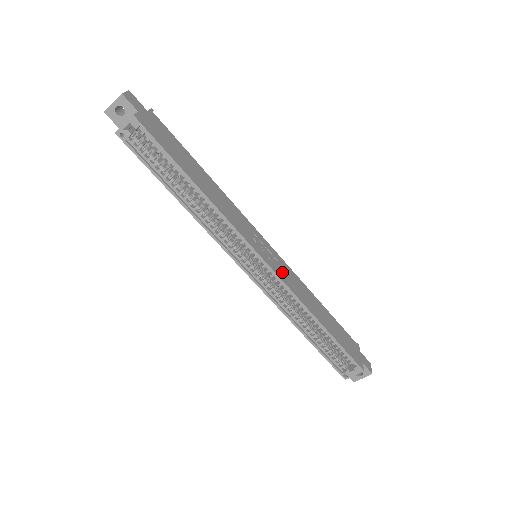
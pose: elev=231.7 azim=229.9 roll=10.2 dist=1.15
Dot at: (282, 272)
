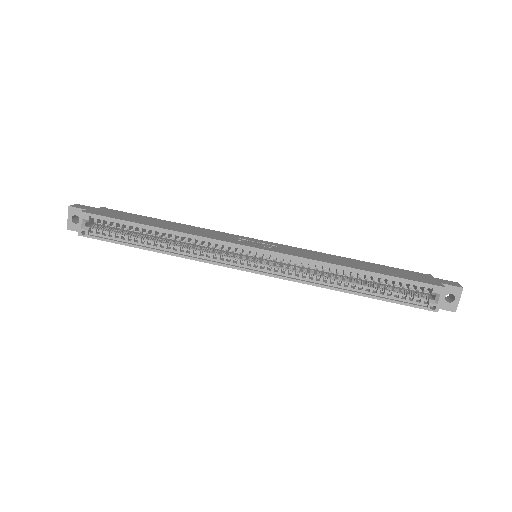
Dot at: (285, 250)
